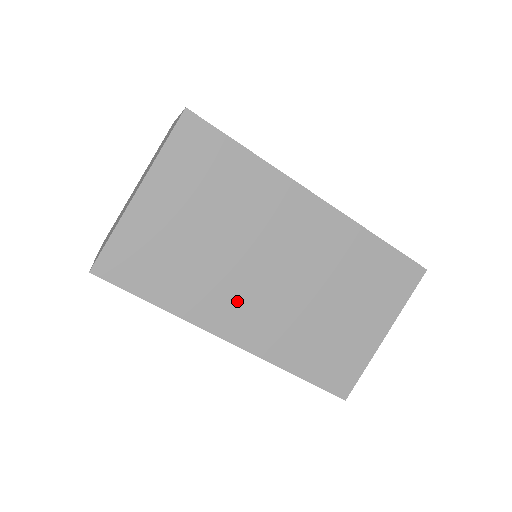
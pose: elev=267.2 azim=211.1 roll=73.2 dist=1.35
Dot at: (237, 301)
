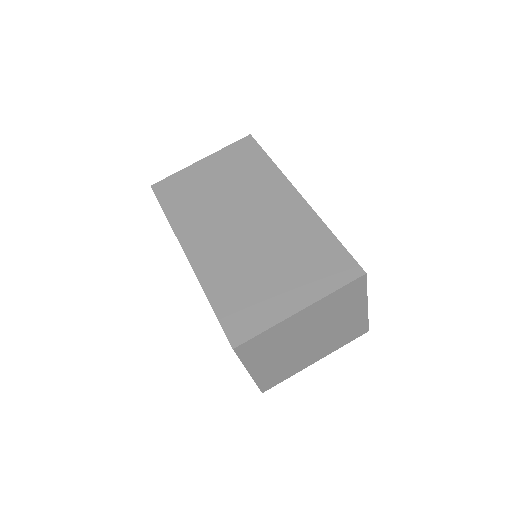
Dot at: (208, 231)
